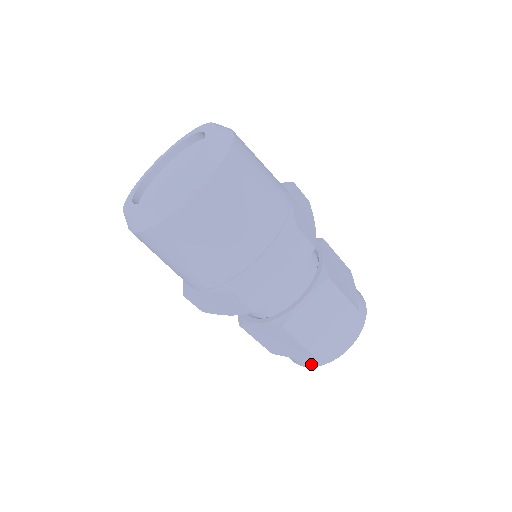
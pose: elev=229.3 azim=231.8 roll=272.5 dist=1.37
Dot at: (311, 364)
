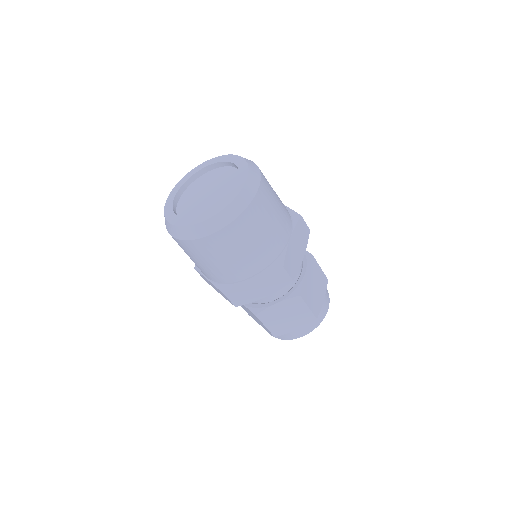
Dot at: occluded
